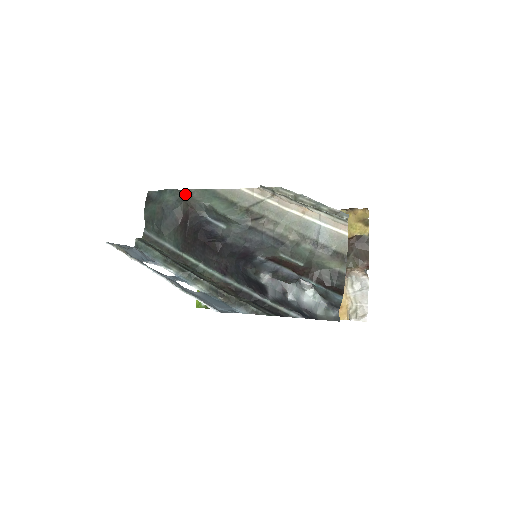
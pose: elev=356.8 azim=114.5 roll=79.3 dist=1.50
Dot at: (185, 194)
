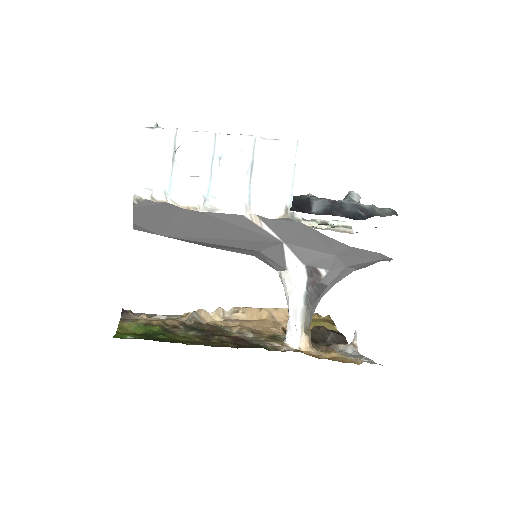
Dot at: occluded
